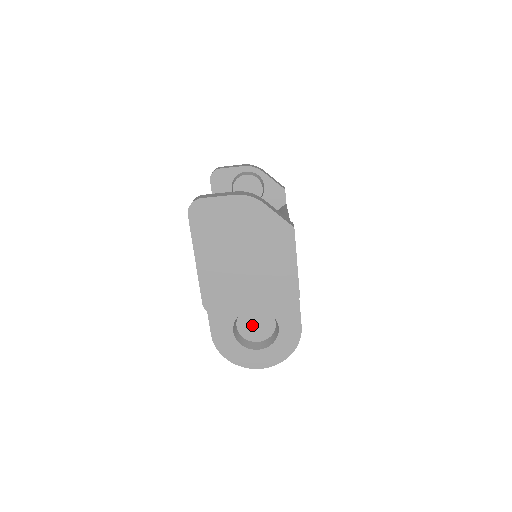
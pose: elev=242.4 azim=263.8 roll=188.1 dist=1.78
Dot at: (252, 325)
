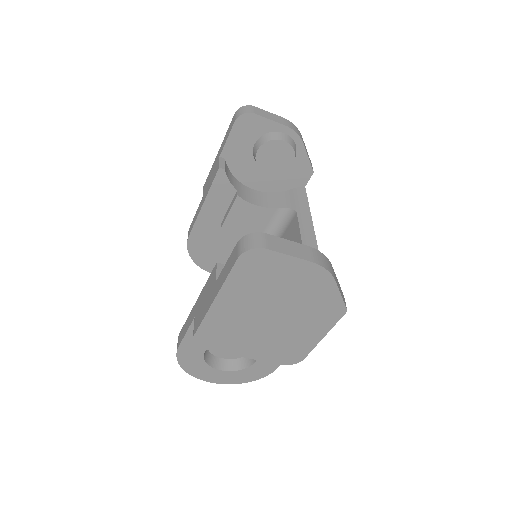
Dot at: occluded
